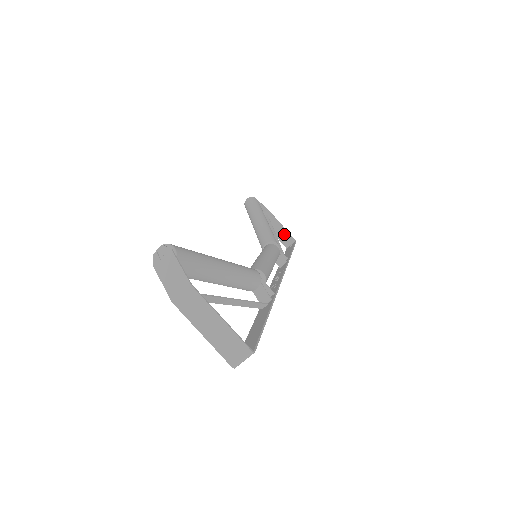
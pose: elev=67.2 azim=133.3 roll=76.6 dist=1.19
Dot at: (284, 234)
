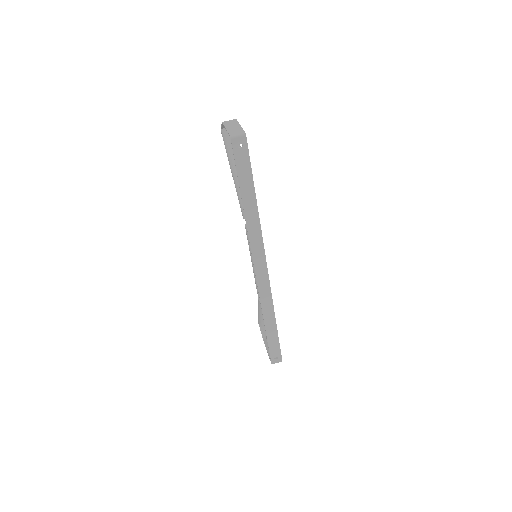
Dot at: occluded
